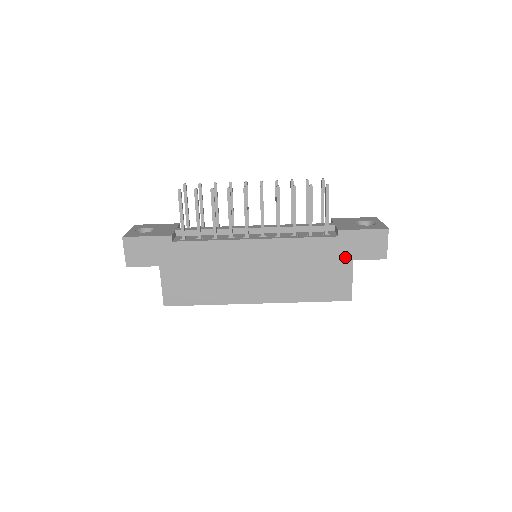
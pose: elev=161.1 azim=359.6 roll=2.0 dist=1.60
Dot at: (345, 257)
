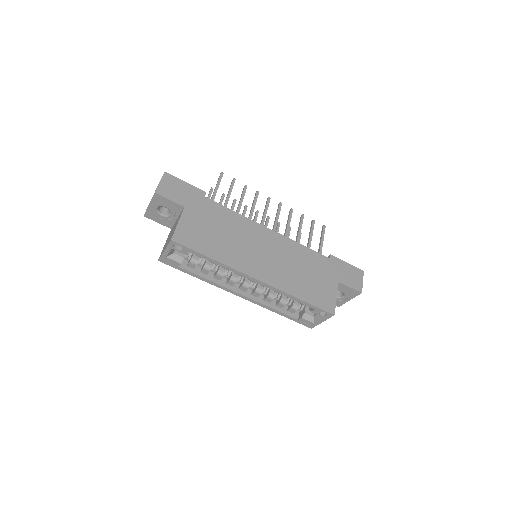
Dot at: (333, 276)
